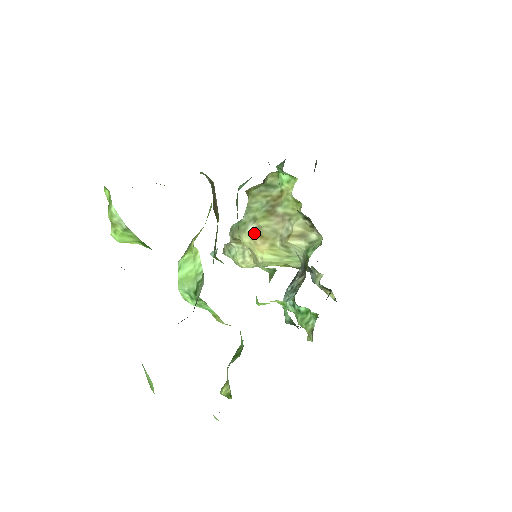
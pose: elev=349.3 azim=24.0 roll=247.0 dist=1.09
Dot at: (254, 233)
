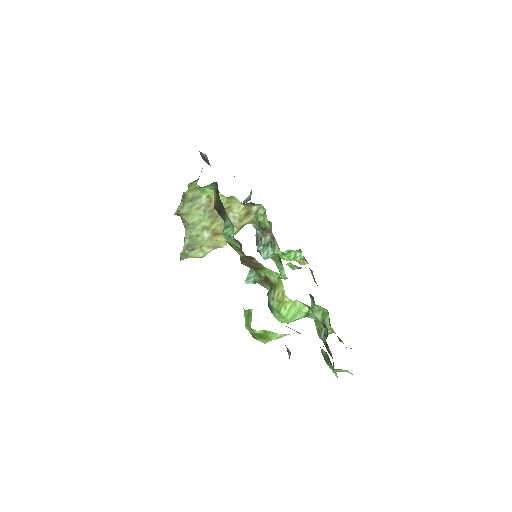
Dot at: (212, 236)
